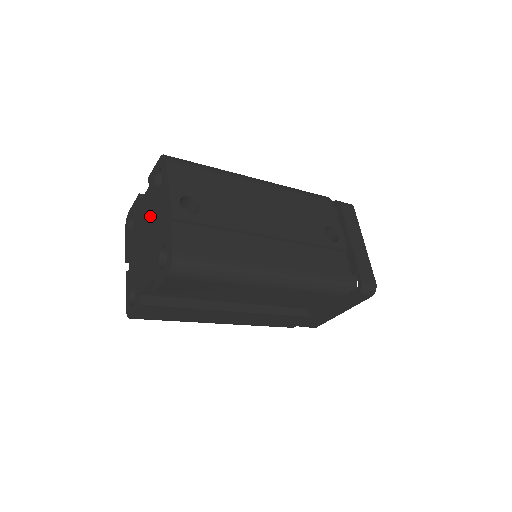
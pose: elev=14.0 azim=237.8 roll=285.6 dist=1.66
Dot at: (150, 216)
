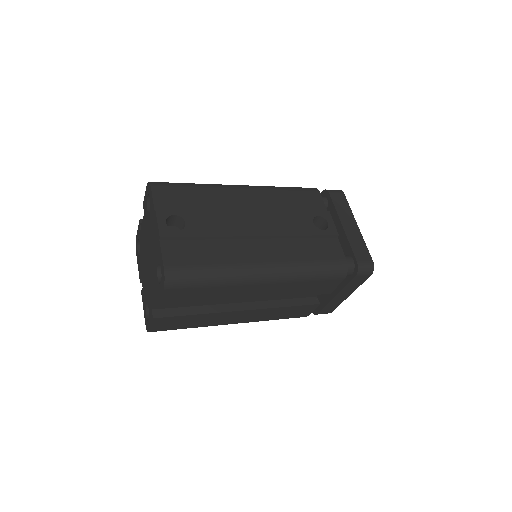
Dot at: (148, 238)
